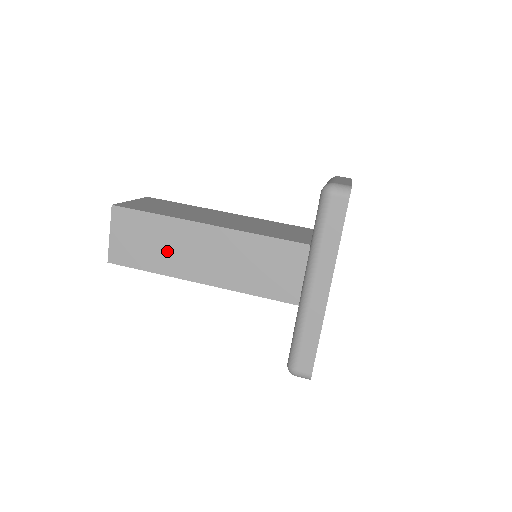
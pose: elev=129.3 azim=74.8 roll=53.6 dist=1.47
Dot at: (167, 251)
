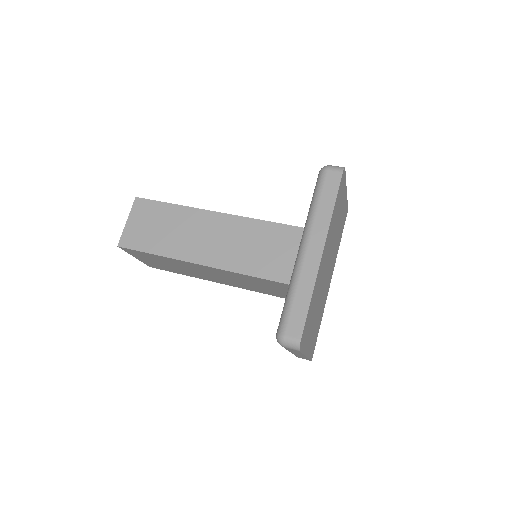
Dot at: (175, 235)
